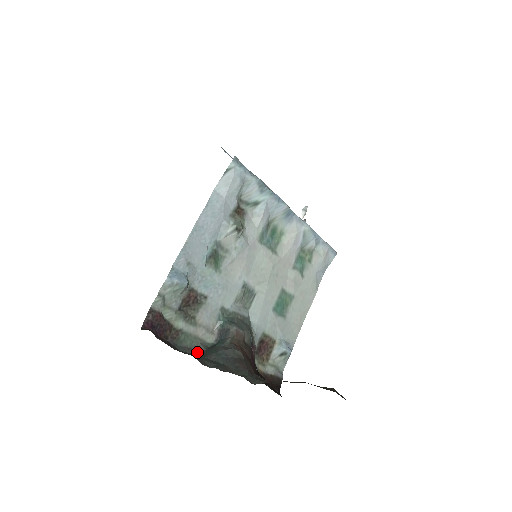
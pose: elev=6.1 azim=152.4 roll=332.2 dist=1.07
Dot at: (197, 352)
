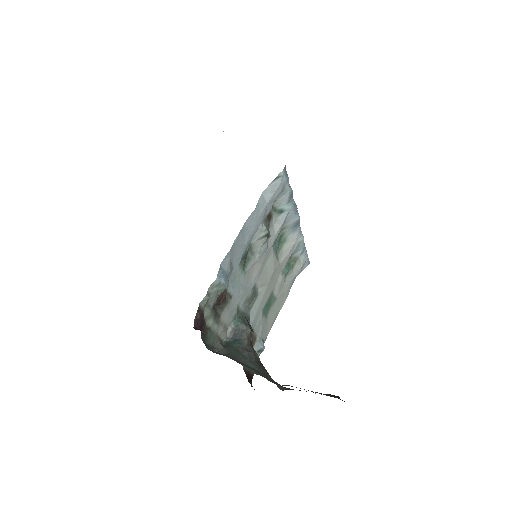
Dot at: (218, 351)
